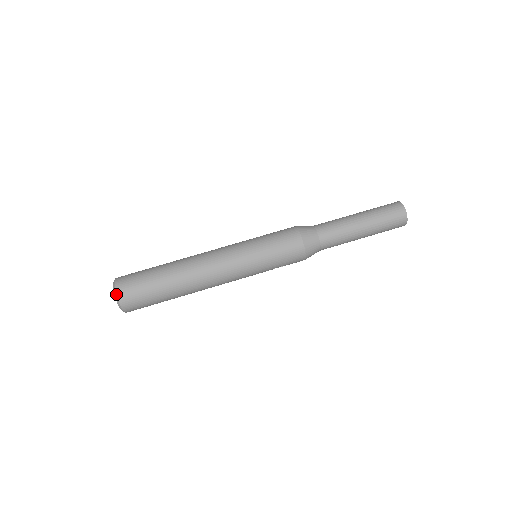
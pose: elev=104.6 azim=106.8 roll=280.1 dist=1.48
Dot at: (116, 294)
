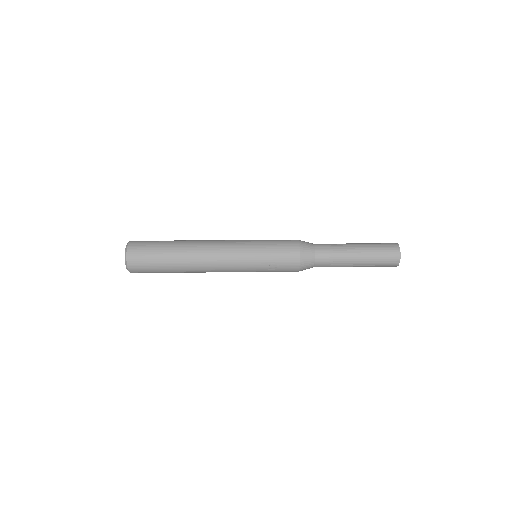
Dot at: (128, 244)
